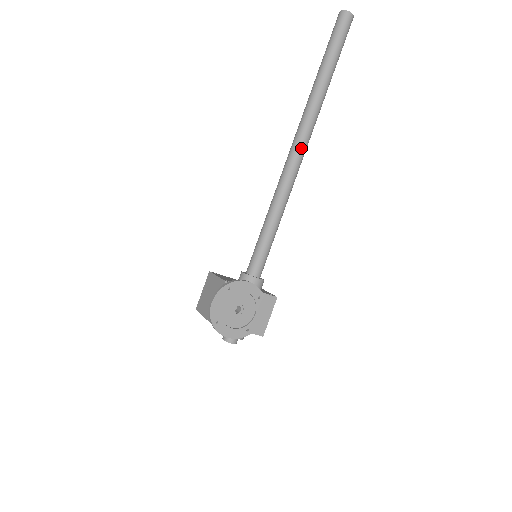
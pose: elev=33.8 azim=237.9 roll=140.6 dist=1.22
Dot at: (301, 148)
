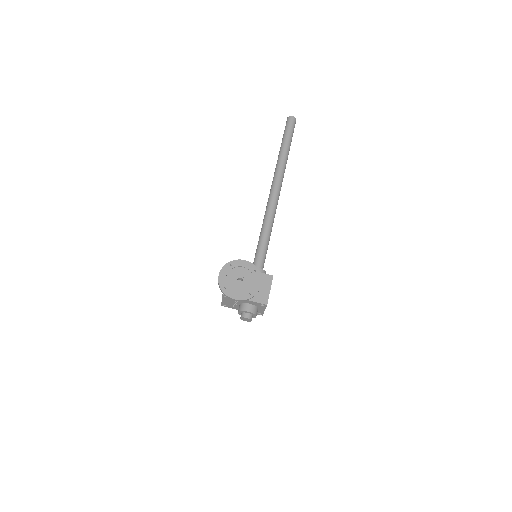
Dot at: (275, 187)
